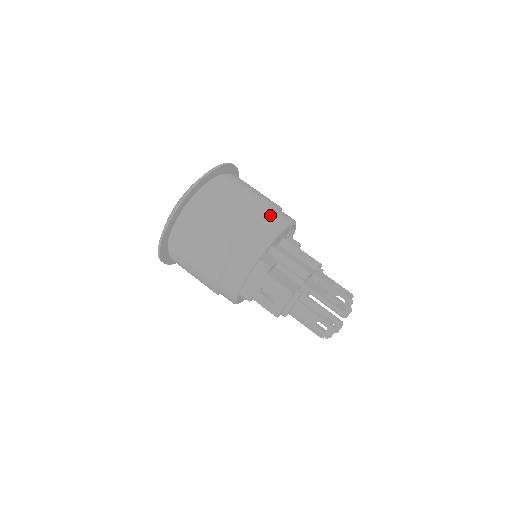
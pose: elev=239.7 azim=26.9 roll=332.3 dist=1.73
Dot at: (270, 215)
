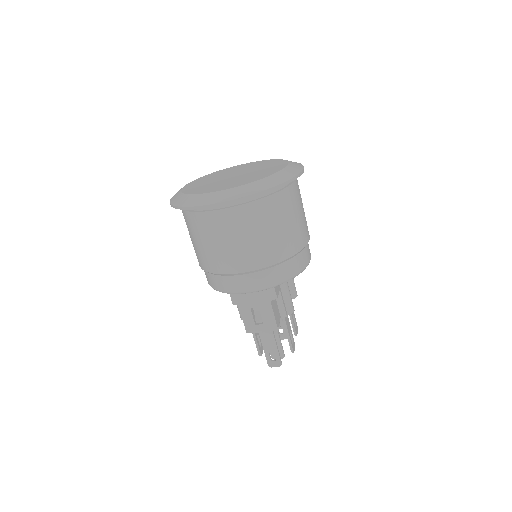
Dot at: (305, 248)
